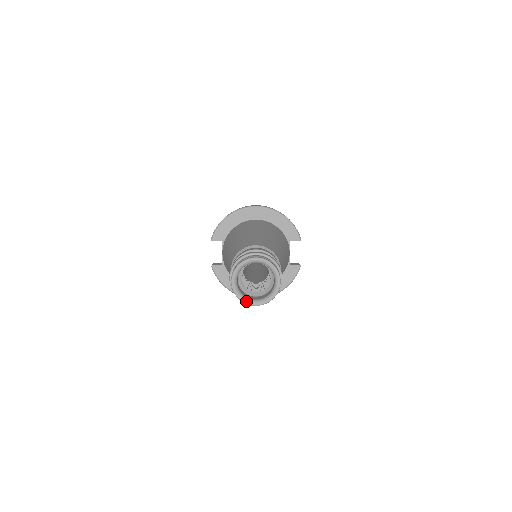
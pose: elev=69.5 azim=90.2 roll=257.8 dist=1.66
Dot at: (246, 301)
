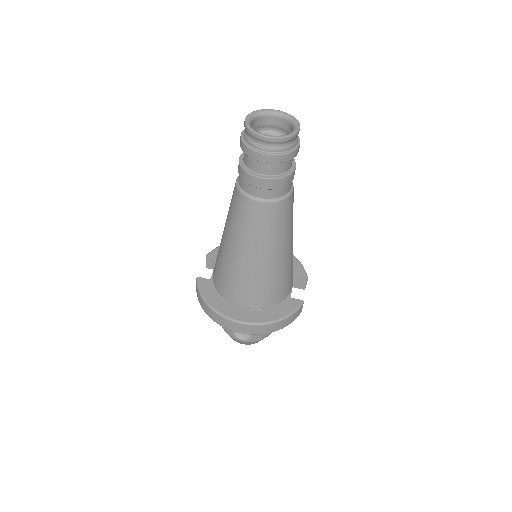
Dot at: (257, 131)
